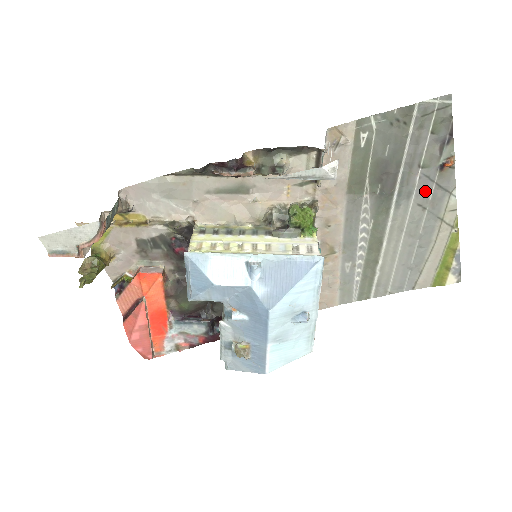
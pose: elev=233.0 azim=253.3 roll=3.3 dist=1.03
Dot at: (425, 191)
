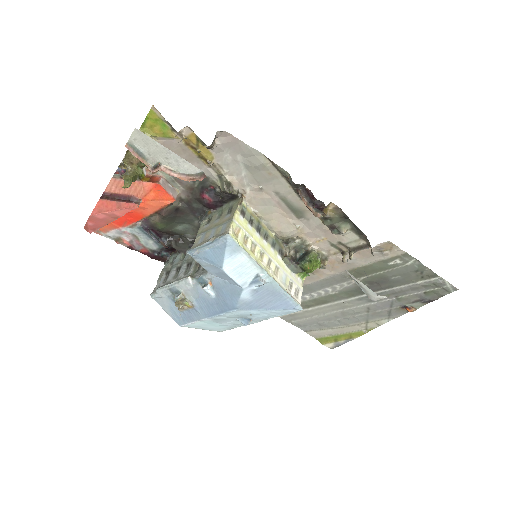
Dot at: (381, 307)
